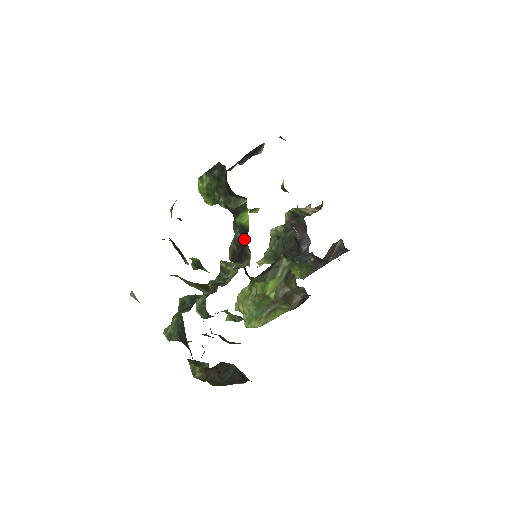
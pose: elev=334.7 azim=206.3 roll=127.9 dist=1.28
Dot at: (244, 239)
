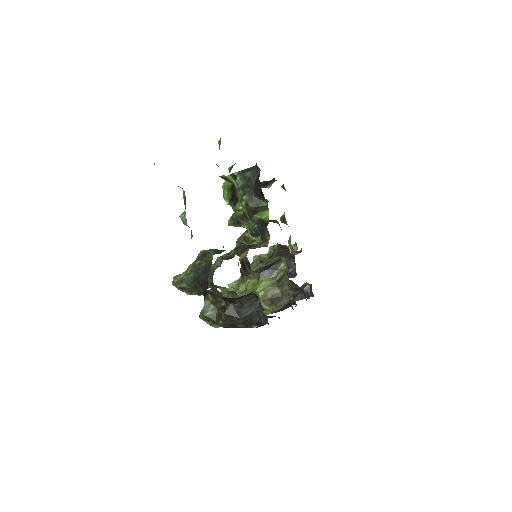
Dot at: (262, 228)
